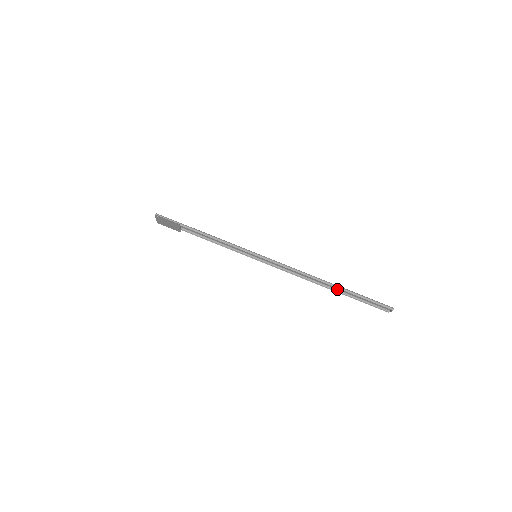
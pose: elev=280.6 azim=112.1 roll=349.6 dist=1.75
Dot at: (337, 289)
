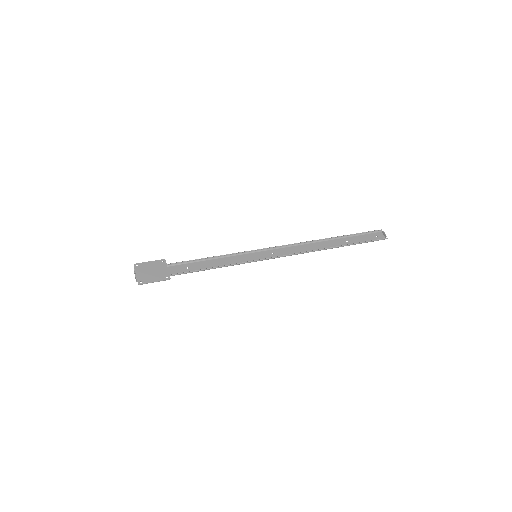
Dot at: (339, 246)
